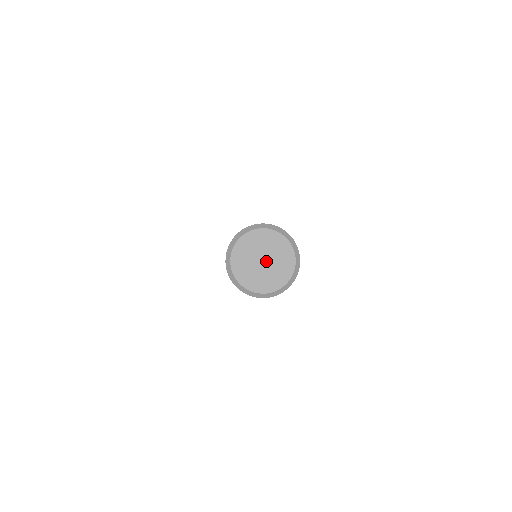
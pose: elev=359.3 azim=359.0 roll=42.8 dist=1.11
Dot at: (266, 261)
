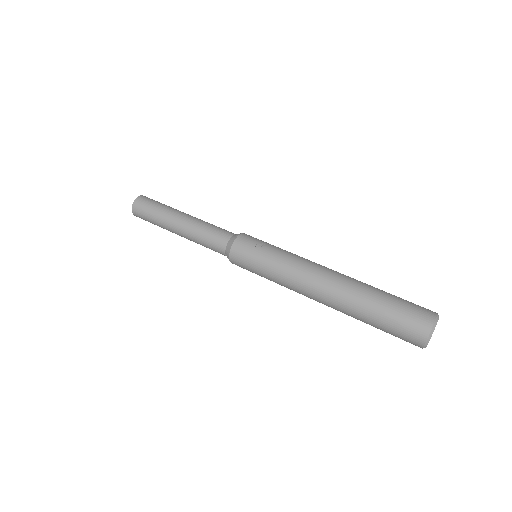
Dot at: occluded
